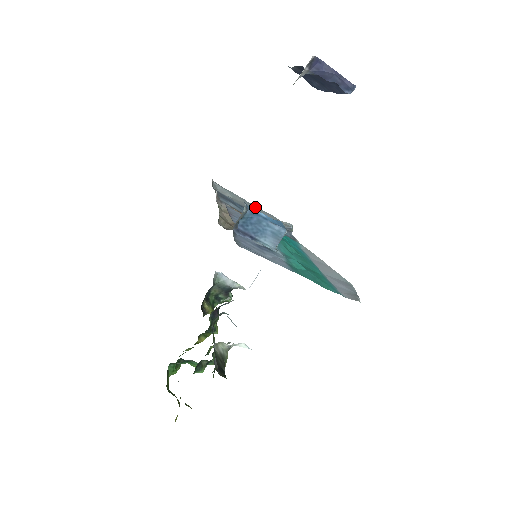
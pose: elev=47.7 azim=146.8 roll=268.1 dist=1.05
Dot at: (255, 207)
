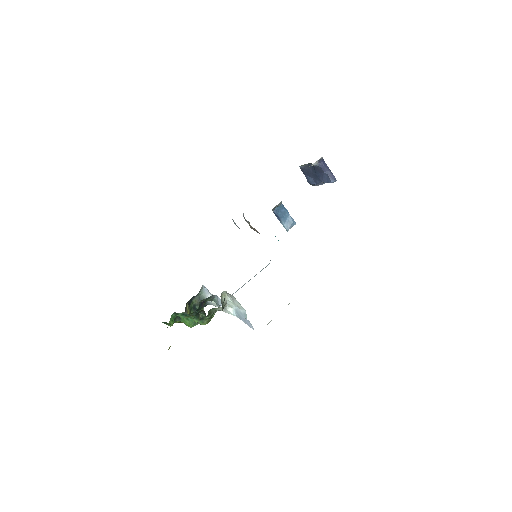
Dot at: occluded
